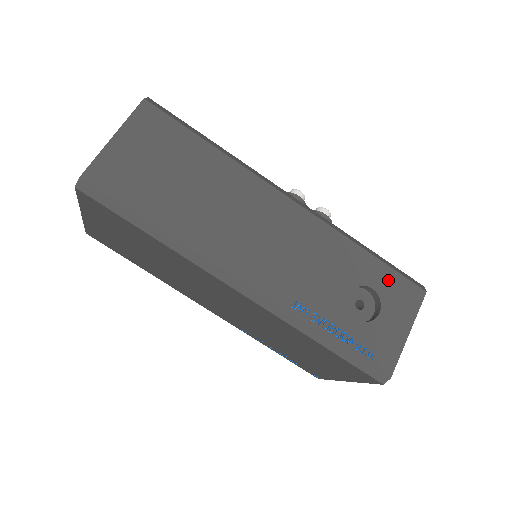
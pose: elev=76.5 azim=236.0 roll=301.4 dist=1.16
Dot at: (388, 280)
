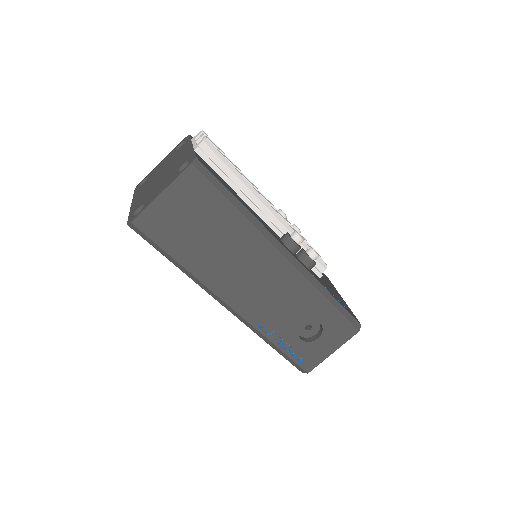
Dot at: (335, 320)
